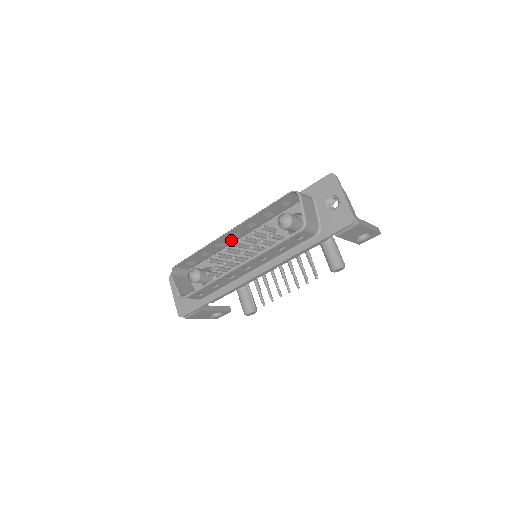
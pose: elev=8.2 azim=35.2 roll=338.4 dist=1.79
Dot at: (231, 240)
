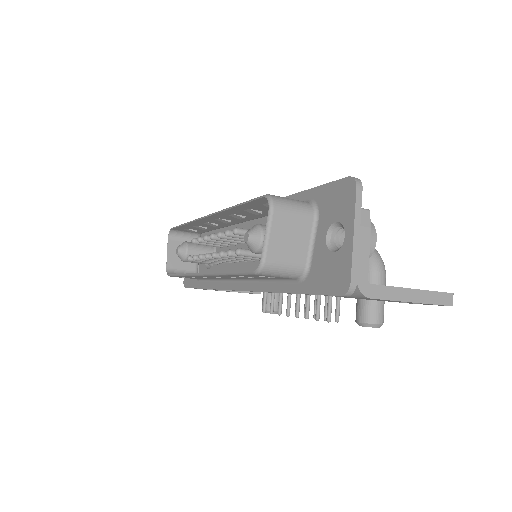
Dot at: occluded
